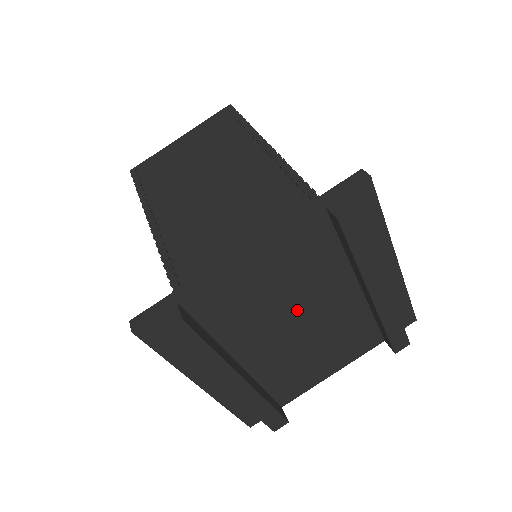
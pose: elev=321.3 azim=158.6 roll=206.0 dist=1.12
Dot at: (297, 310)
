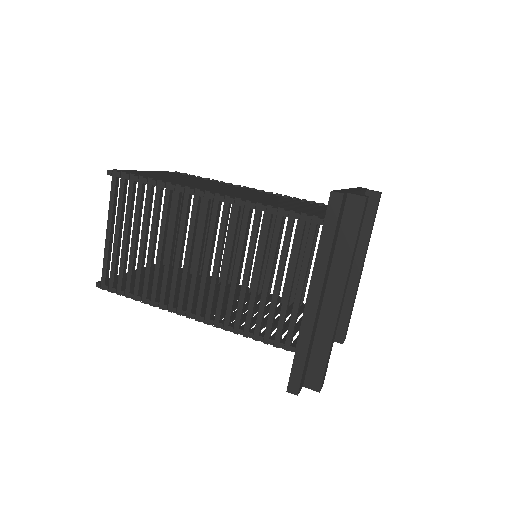
Dot at: occluded
